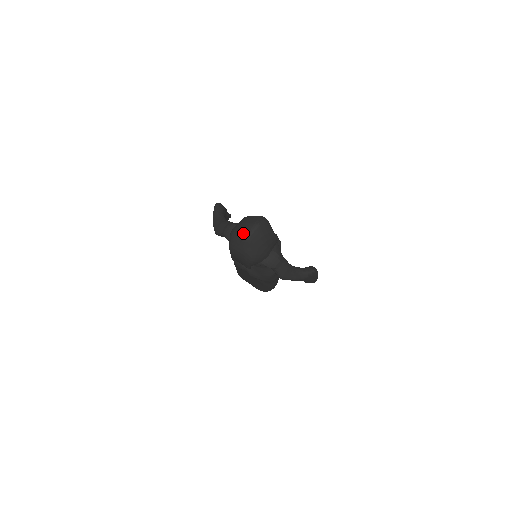
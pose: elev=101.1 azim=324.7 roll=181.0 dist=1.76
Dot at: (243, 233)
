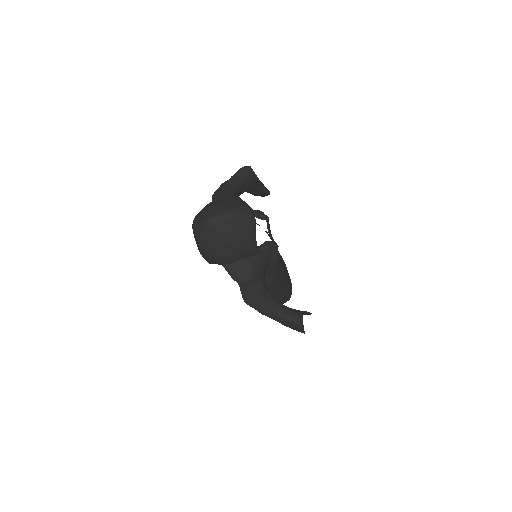
Dot at: (208, 213)
